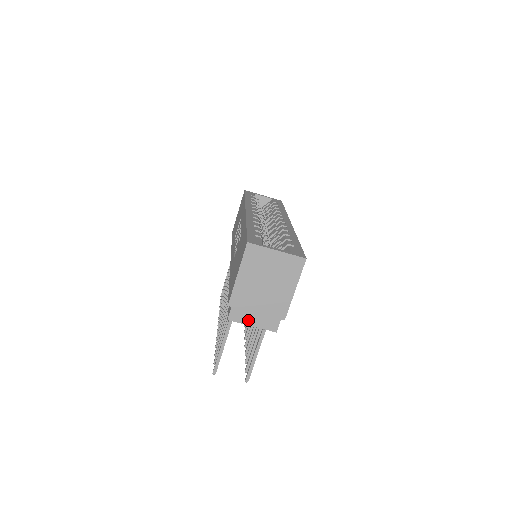
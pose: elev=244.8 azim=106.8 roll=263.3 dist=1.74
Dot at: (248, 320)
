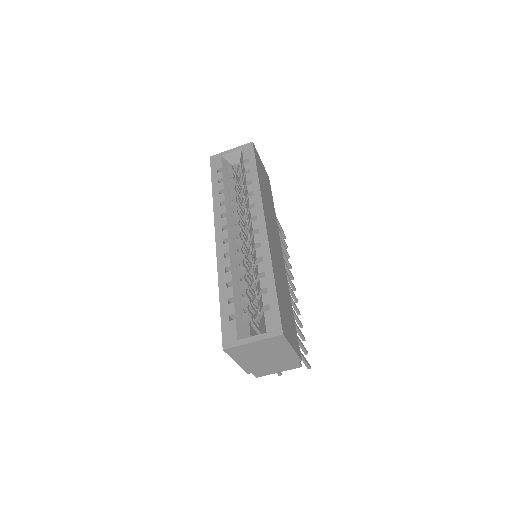
Dot at: (272, 372)
